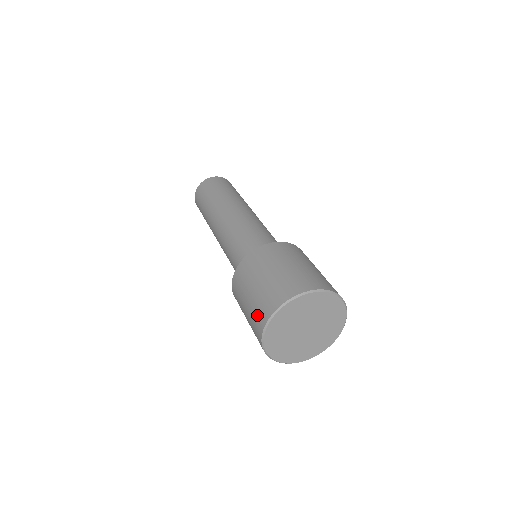
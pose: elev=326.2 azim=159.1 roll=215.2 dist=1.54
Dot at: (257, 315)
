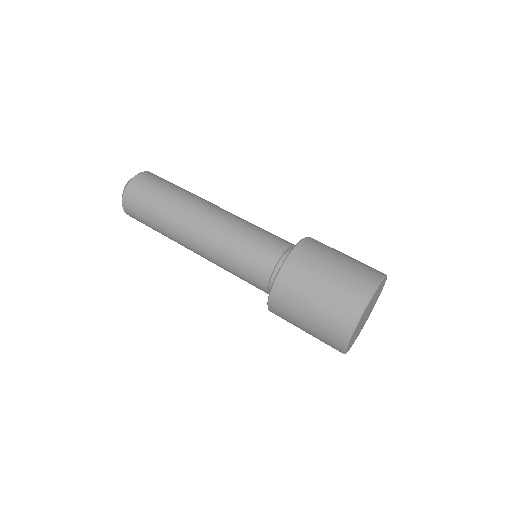
Dot at: (346, 300)
